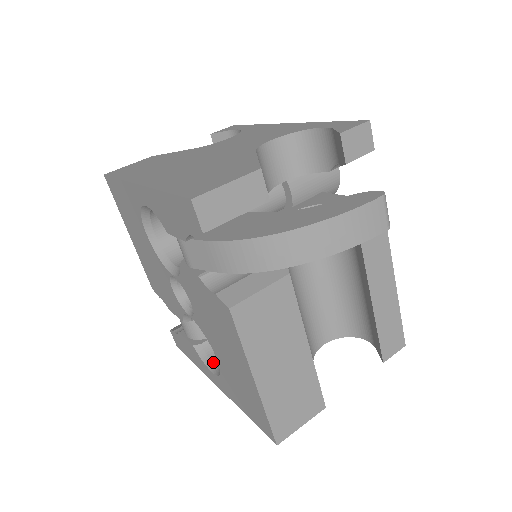
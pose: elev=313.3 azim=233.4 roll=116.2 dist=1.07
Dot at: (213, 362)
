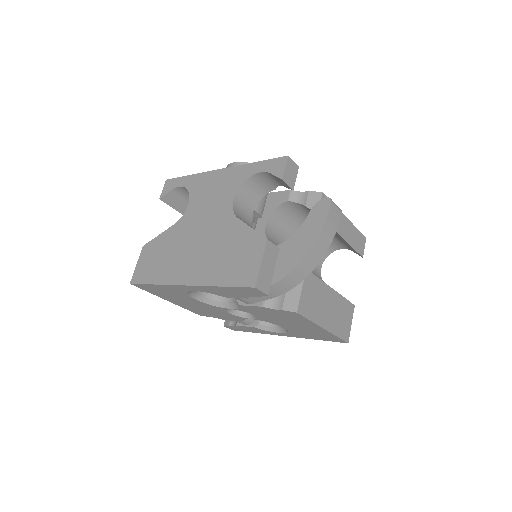
Dot at: (274, 327)
